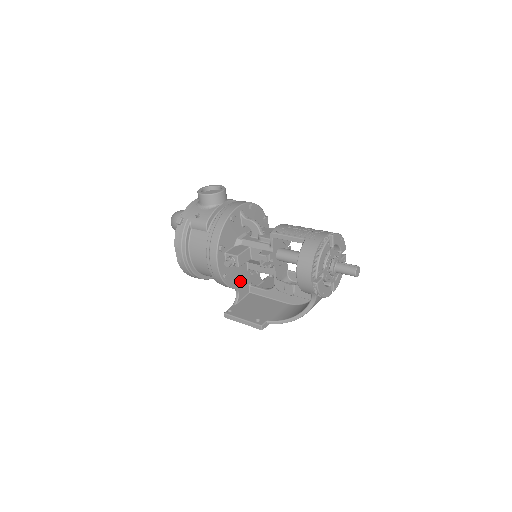
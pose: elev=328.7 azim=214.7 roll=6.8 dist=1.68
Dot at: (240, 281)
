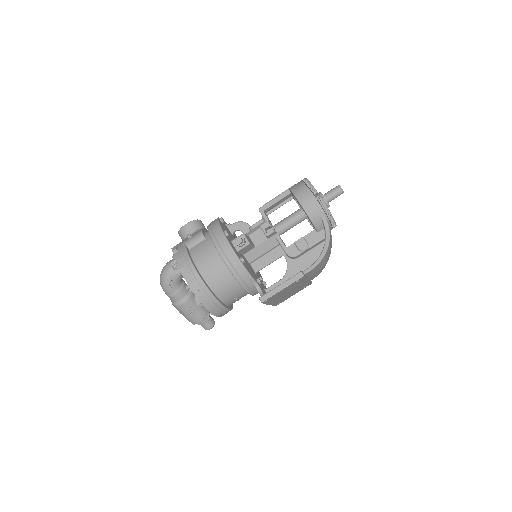
Dot at: (255, 278)
